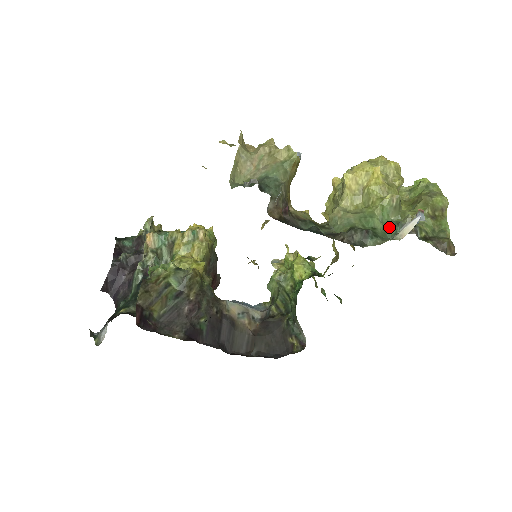
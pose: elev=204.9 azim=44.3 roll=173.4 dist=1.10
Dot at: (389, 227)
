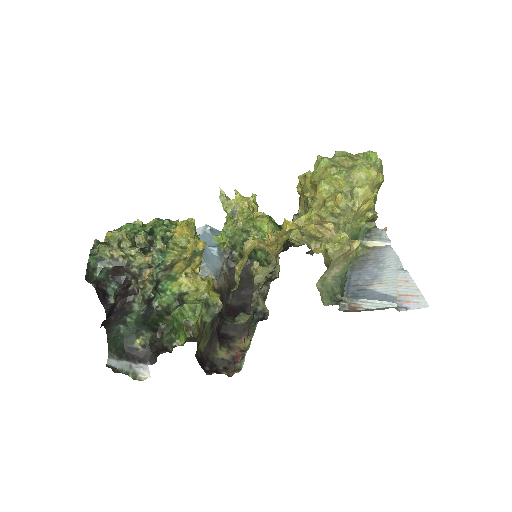
Dot at: (360, 231)
